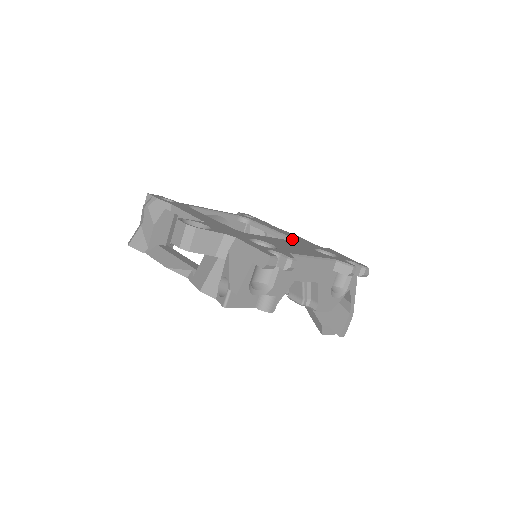
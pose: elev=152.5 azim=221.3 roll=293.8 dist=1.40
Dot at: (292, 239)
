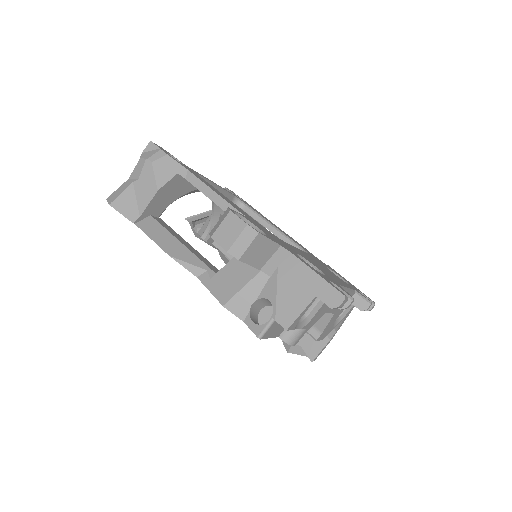
Dot at: (299, 246)
